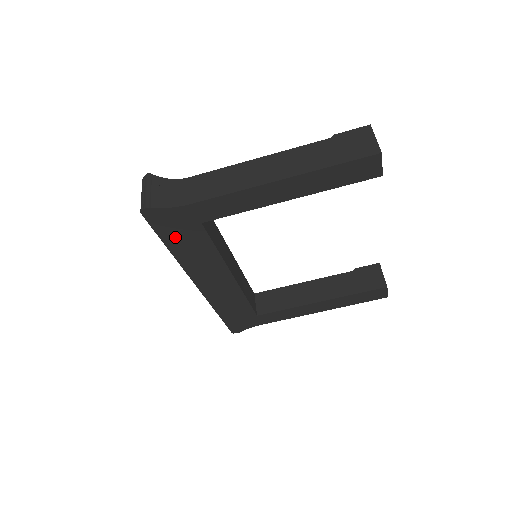
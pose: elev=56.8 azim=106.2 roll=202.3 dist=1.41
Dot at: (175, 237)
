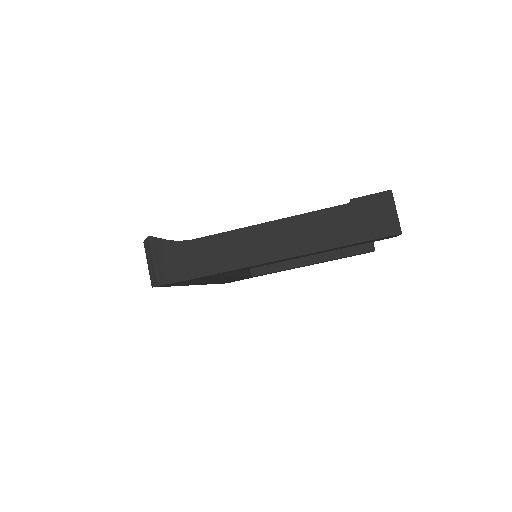
Dot at: (184, 283)
